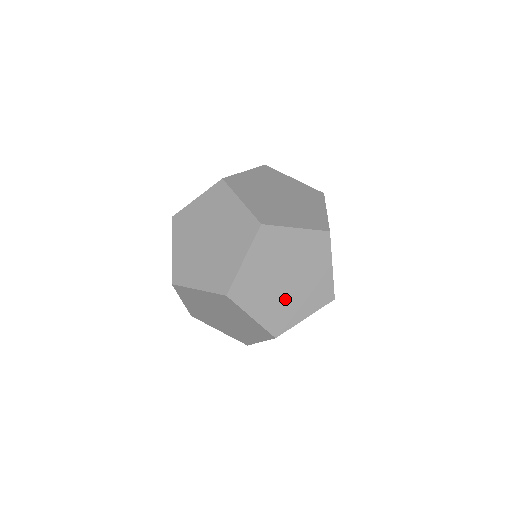
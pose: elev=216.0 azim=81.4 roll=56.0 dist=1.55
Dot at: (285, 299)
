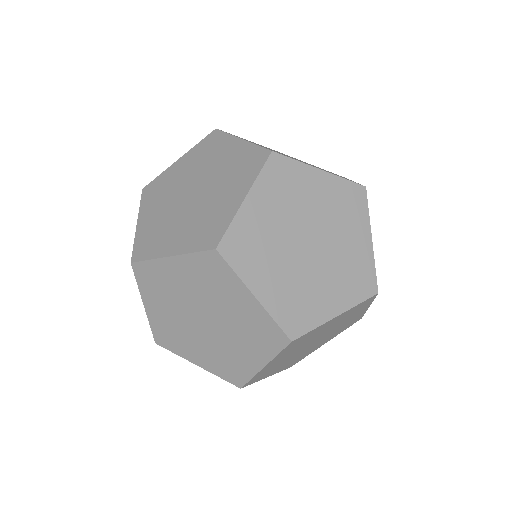
Dot at: (306, 276)
